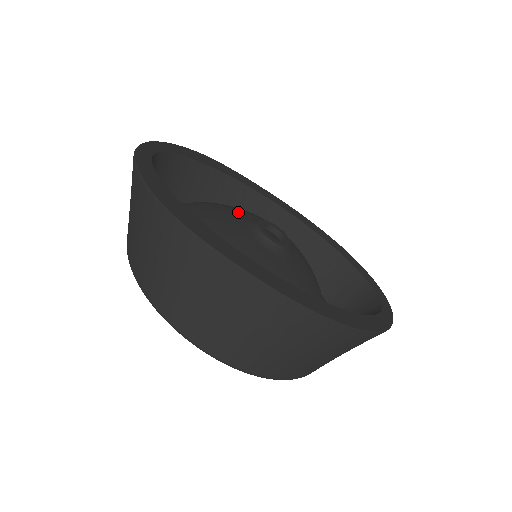
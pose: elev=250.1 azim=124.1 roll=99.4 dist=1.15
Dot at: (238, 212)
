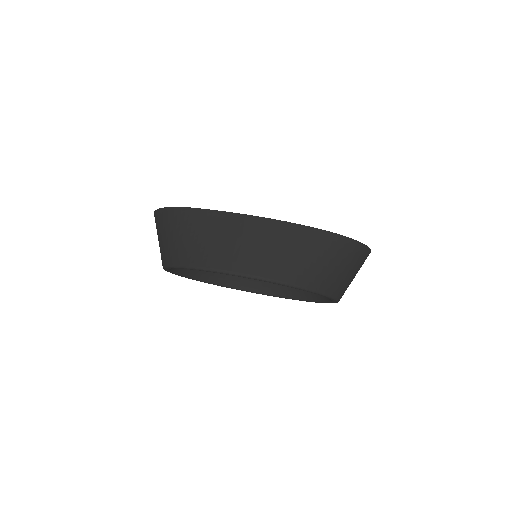
Dot at: occluded
